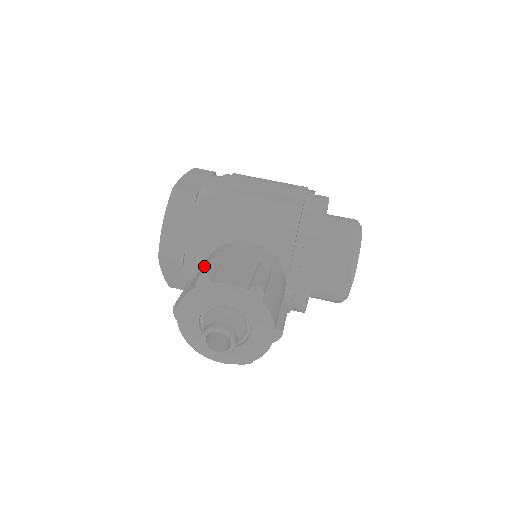
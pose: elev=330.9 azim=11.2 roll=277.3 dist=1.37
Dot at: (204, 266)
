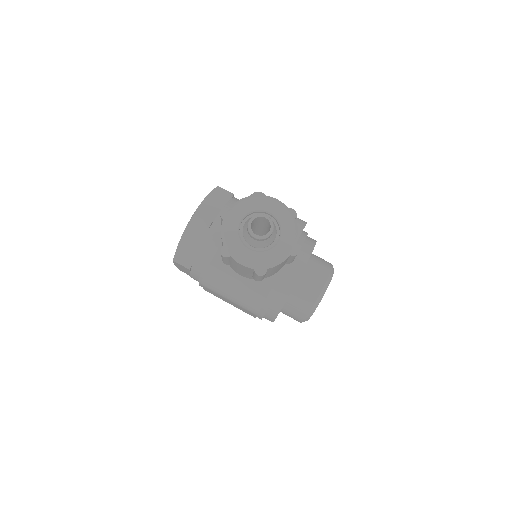
Dot at: occluded
